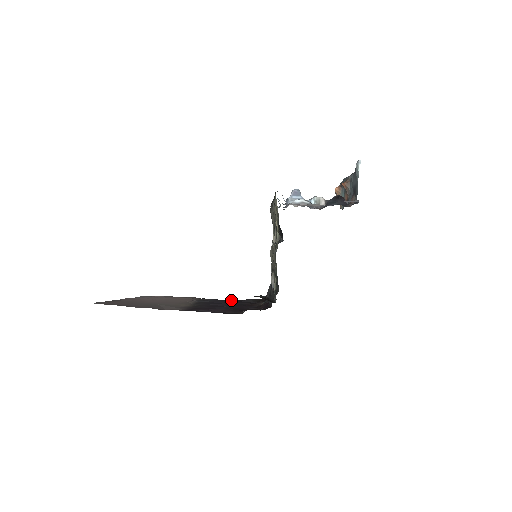
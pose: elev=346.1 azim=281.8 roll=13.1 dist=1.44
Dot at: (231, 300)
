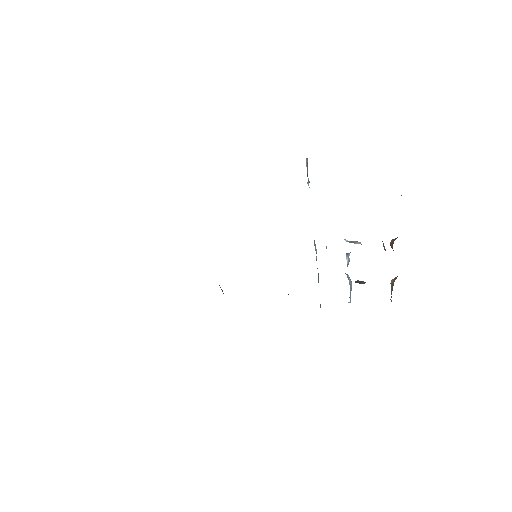
Dot at: occluded
